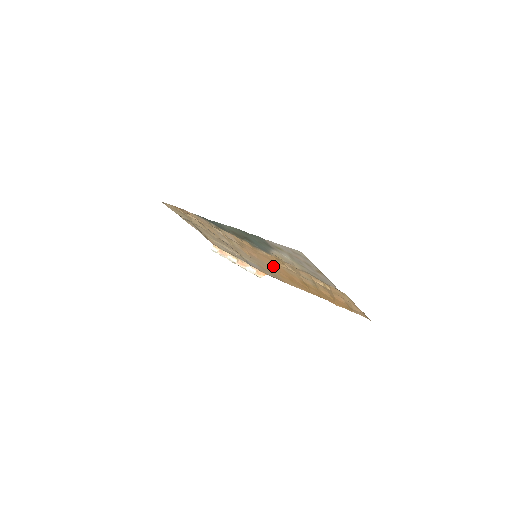
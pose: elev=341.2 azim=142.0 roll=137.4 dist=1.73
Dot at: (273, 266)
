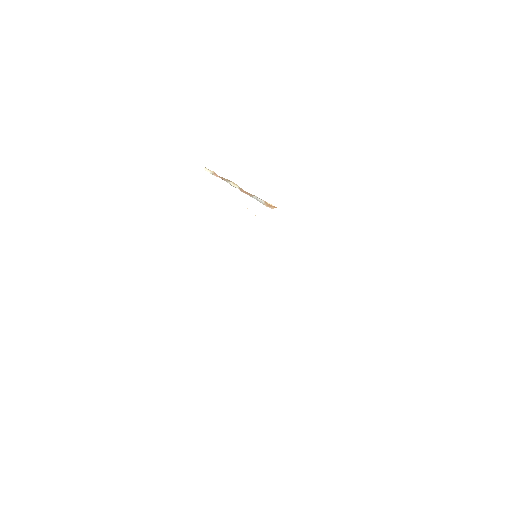
Dot at: occluded
